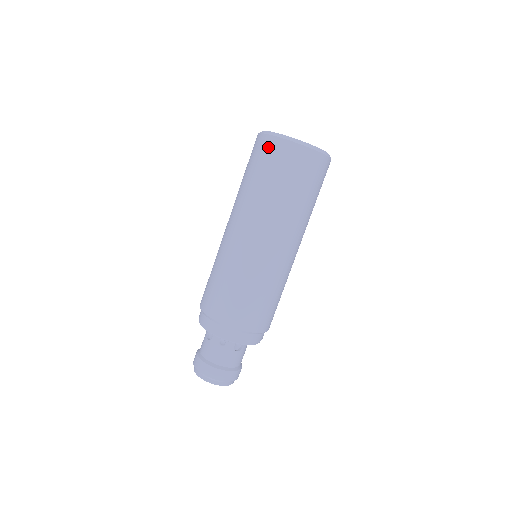
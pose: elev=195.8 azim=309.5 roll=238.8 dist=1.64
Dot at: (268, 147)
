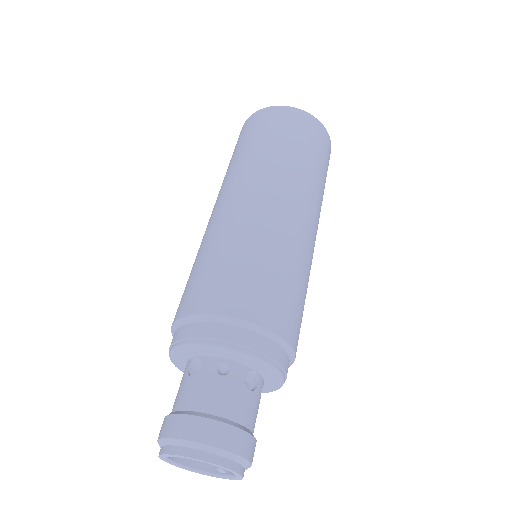
Dot at: (263, 116)
